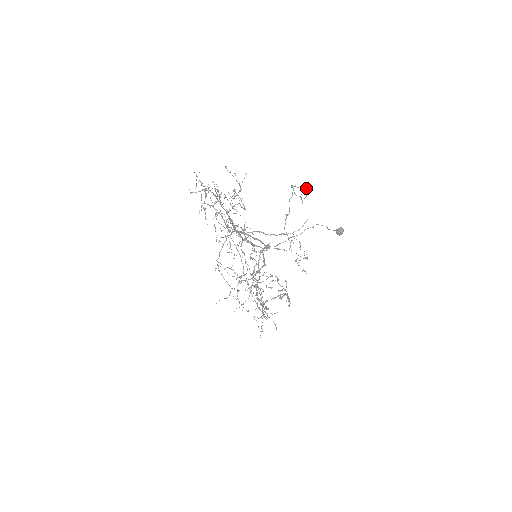
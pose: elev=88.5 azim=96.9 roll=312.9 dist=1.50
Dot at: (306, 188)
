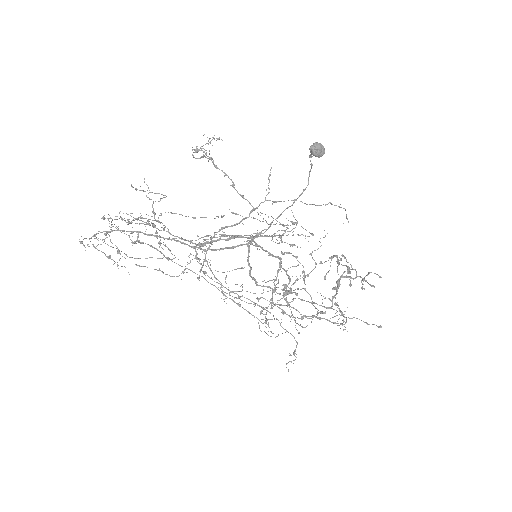
Dot at: (213, 137)
